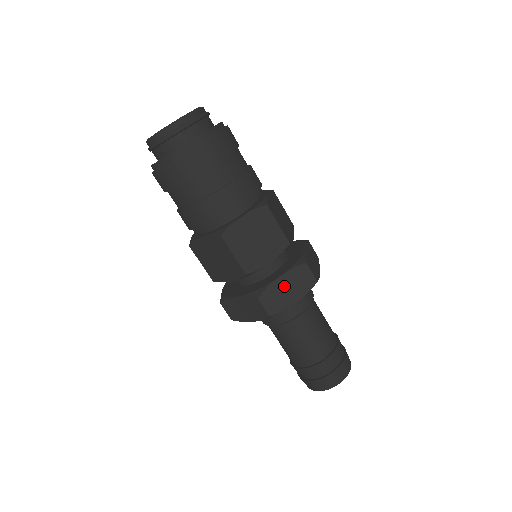
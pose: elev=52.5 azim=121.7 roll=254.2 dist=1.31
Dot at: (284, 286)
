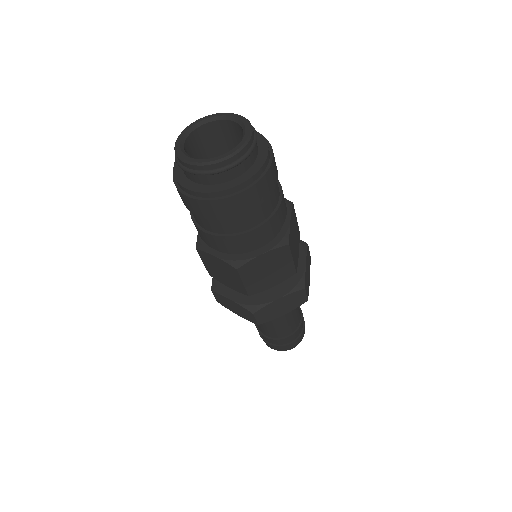
Dot at: (279, 305)
